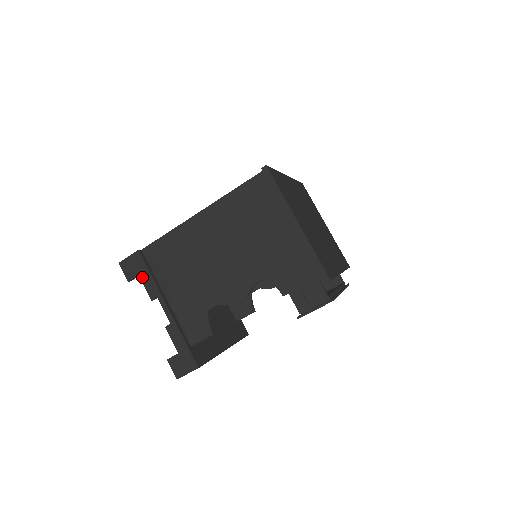
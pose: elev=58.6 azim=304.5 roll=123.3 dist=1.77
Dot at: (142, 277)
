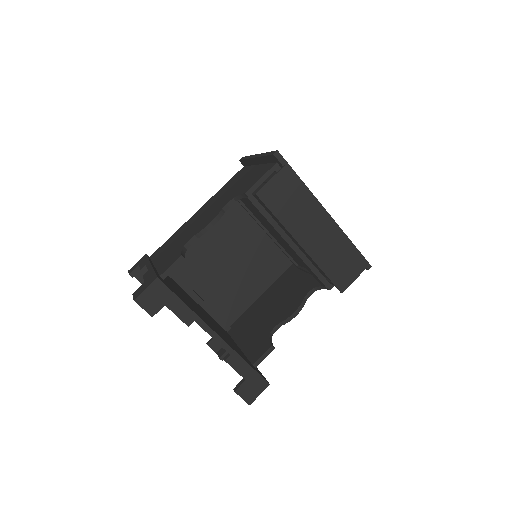
Dot at: (141, 264)
